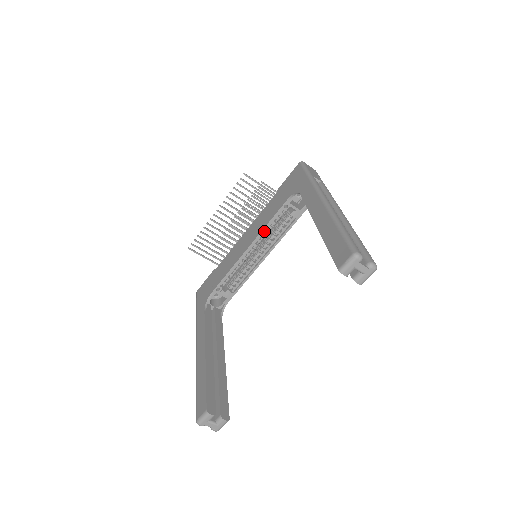
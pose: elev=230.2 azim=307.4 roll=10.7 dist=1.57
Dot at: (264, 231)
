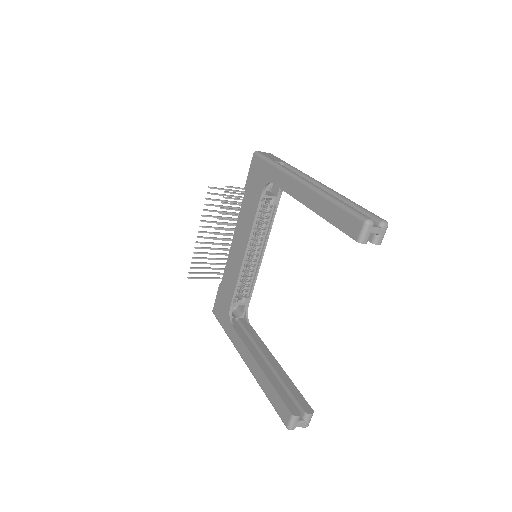
Dot at: (253, 230)
